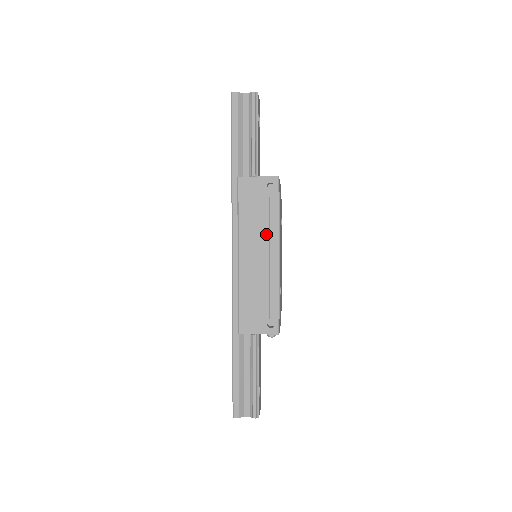
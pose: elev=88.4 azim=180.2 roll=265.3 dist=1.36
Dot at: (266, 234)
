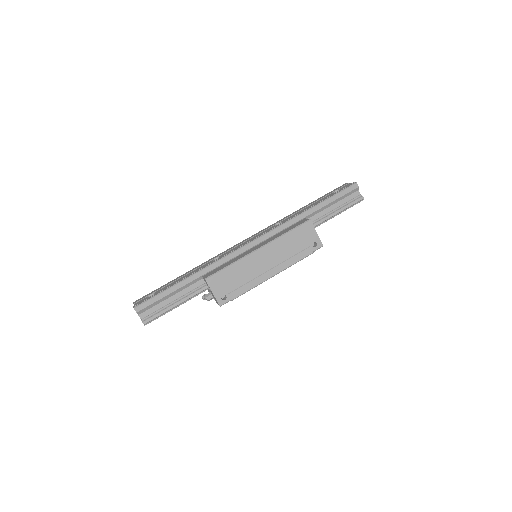
Dot at: (283, 259)
